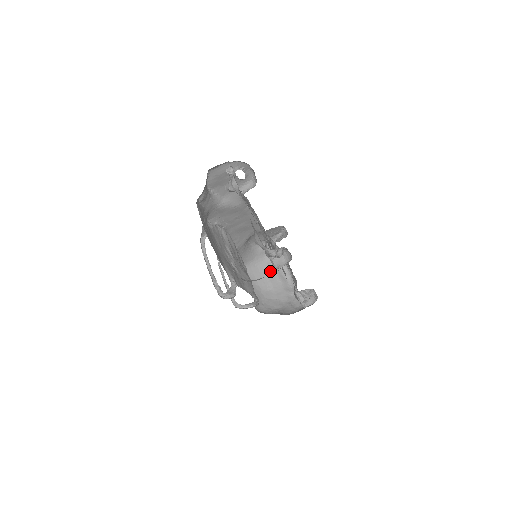
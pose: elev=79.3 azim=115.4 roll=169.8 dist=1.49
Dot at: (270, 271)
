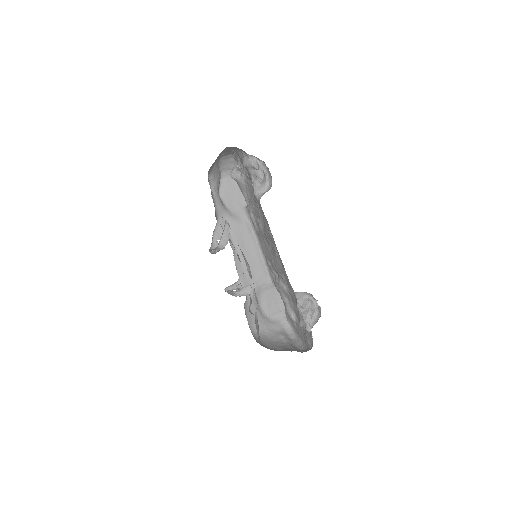
Dot at: (281, 342)
